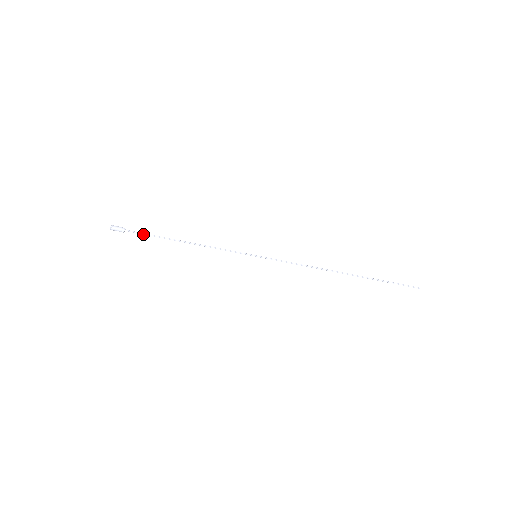
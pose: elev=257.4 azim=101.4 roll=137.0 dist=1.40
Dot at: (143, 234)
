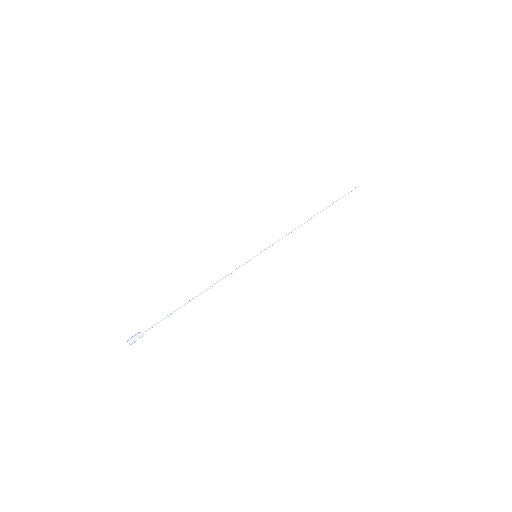
Dot at: occluded
